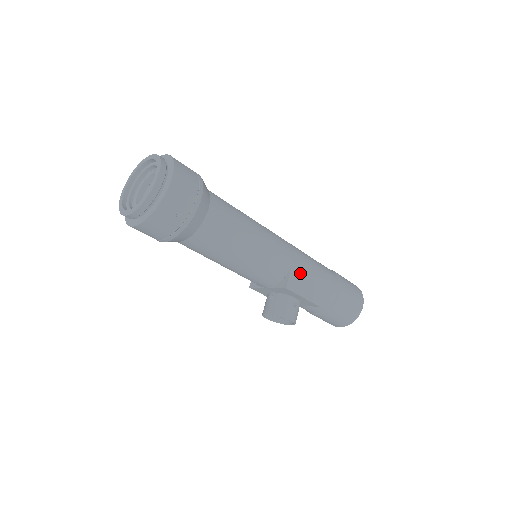
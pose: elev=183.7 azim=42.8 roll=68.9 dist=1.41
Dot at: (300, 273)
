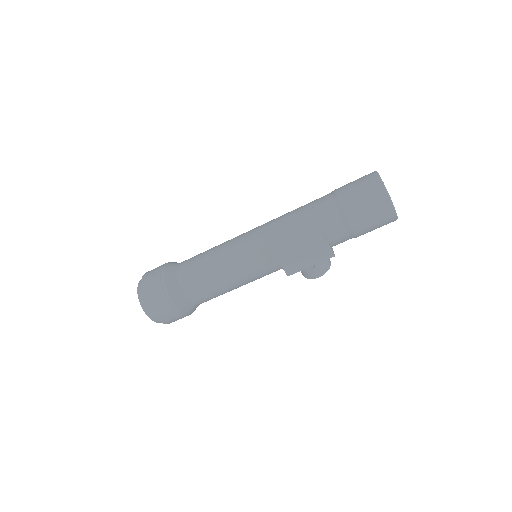
Dot at: (291, 258)
